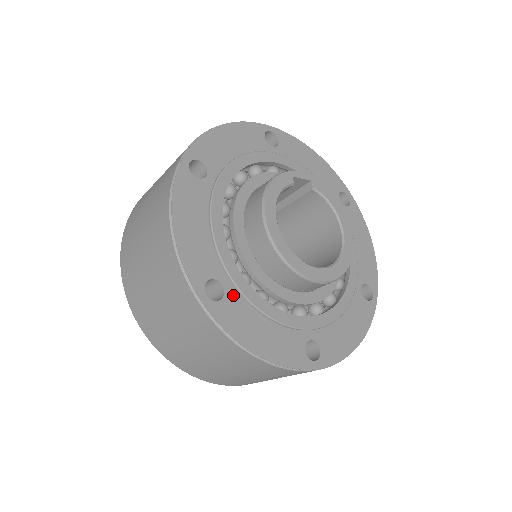
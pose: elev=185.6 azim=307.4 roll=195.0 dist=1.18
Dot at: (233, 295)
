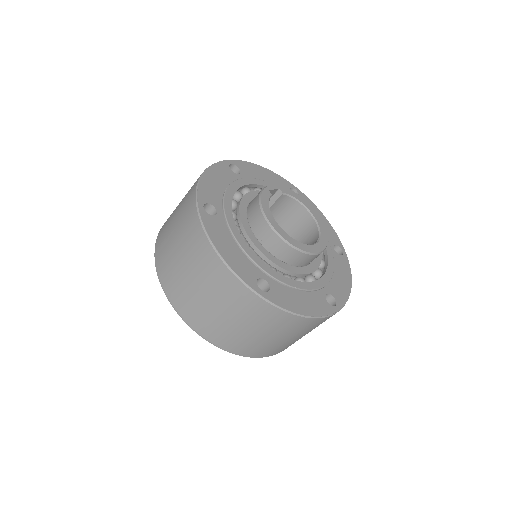
Dot at: (274, 284)
